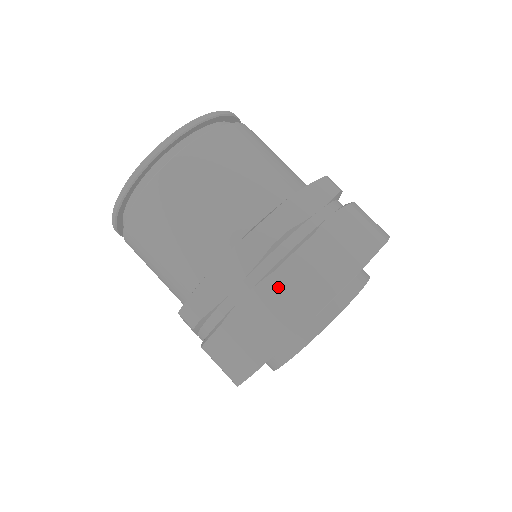
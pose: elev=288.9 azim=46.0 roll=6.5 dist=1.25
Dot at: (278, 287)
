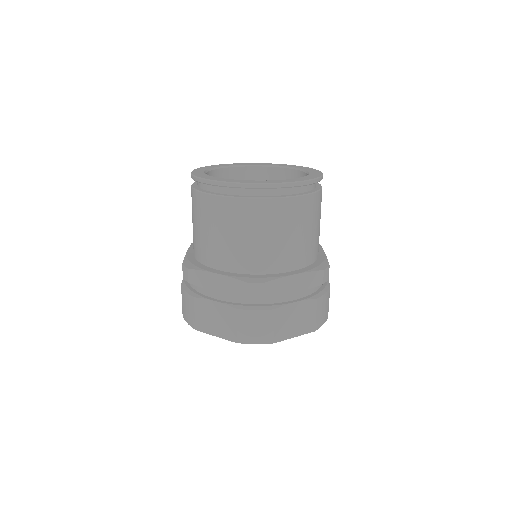
Dot at: (232, 316)
